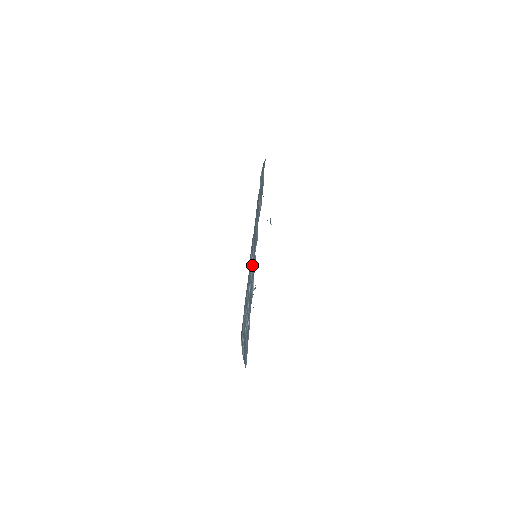
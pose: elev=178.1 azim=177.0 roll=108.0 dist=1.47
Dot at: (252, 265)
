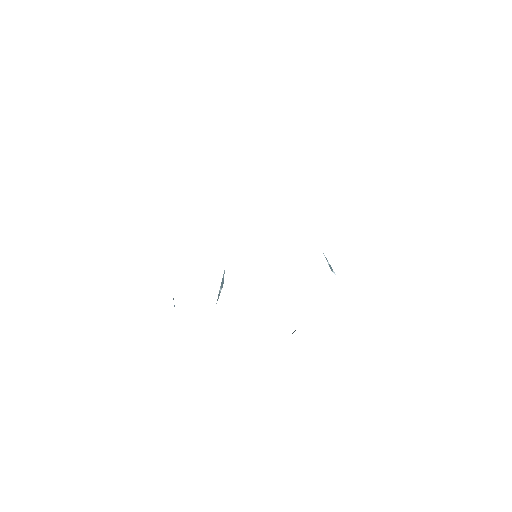
Dot at: occluded
